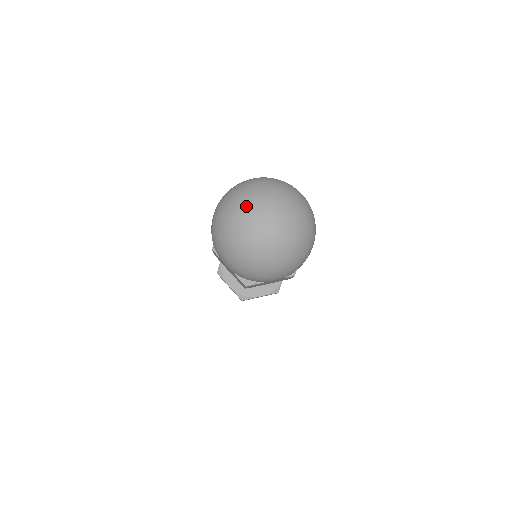
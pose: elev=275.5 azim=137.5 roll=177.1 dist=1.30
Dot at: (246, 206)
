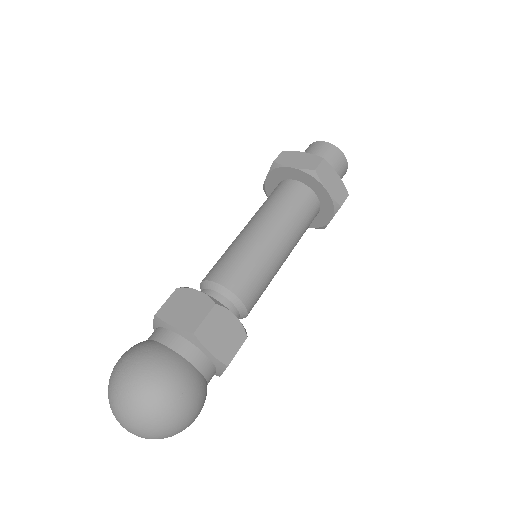
Dot at: (113, 413)
